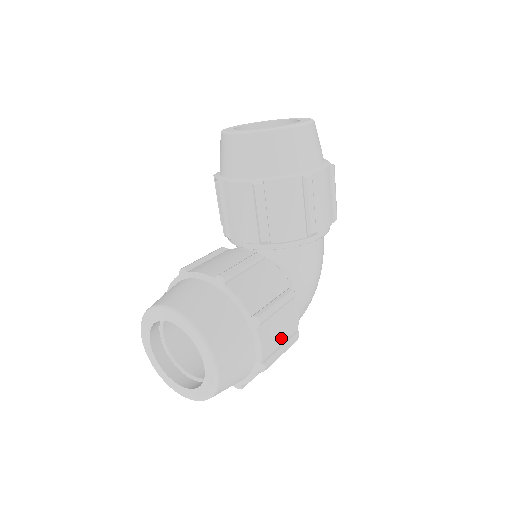
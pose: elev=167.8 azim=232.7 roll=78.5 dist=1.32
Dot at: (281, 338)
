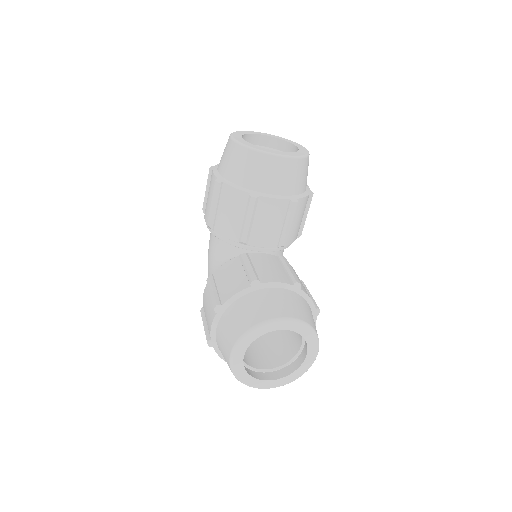
Dot at: occluded
